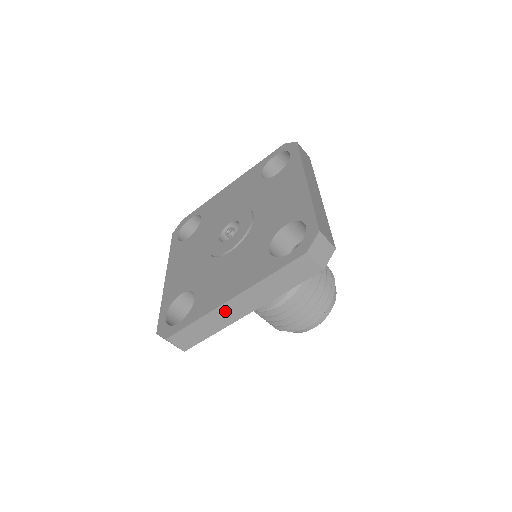
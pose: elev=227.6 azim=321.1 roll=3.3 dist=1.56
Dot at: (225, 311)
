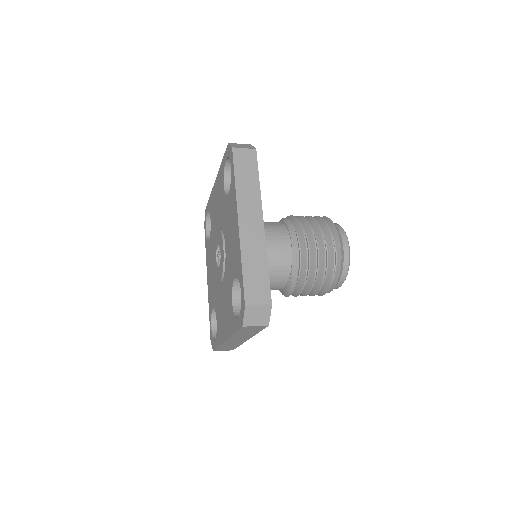
Dot at: (230, 342)
